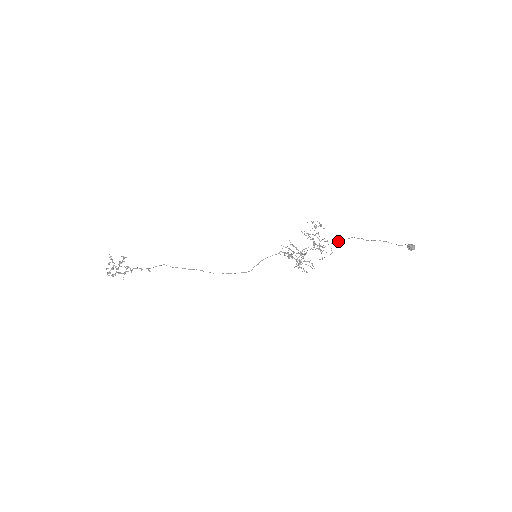
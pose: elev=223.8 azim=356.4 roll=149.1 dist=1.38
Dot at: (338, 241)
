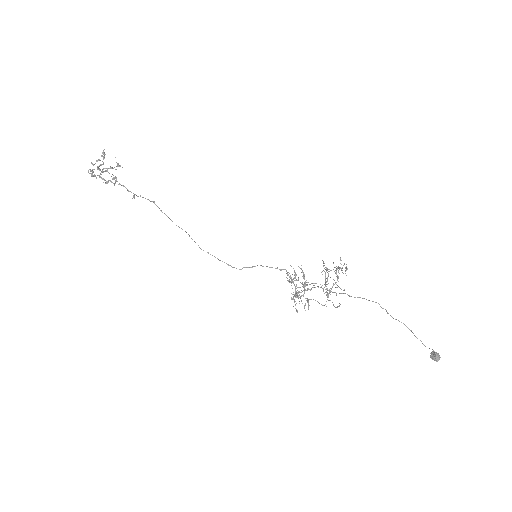
Dot at: occluded
